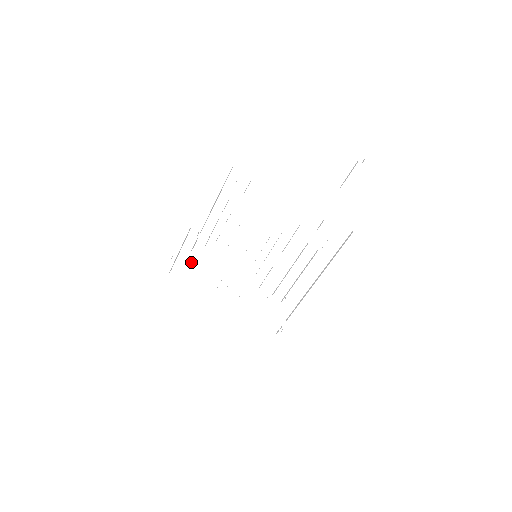
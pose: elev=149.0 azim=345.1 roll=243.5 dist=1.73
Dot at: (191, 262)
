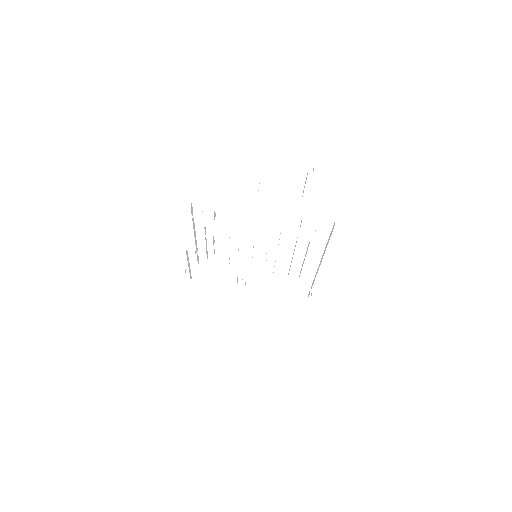
Dot at: (204, 269)
